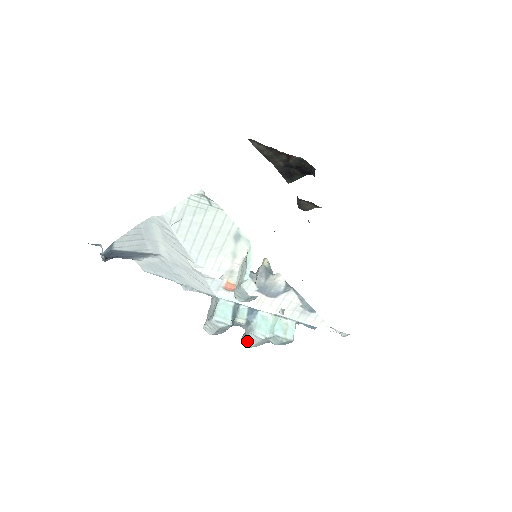
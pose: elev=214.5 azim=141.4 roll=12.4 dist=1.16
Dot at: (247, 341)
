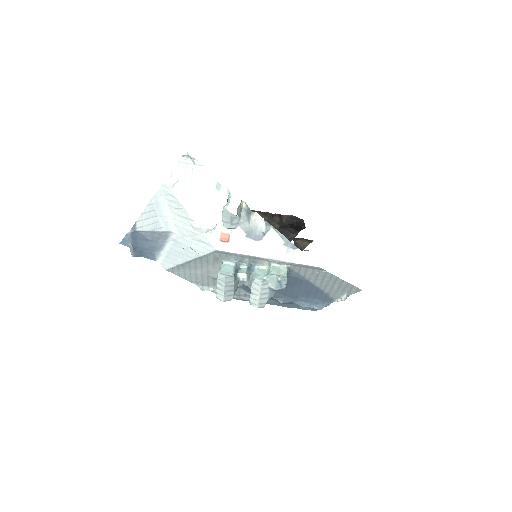
Dot at: (253, 298)
